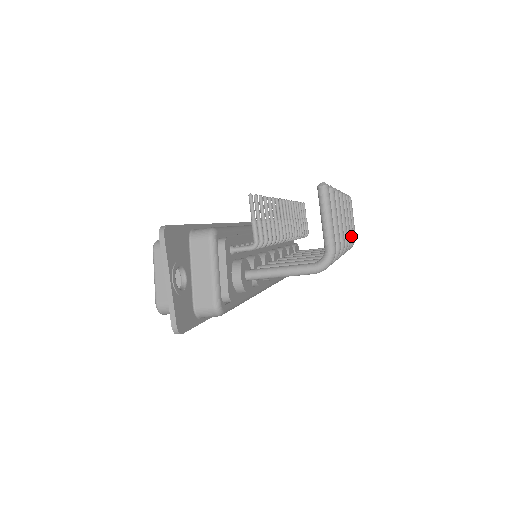
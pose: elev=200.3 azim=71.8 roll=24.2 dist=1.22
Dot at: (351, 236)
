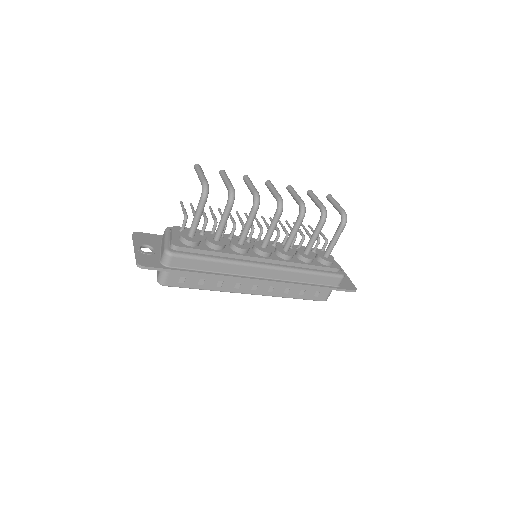
Dot at: (320, 206)
